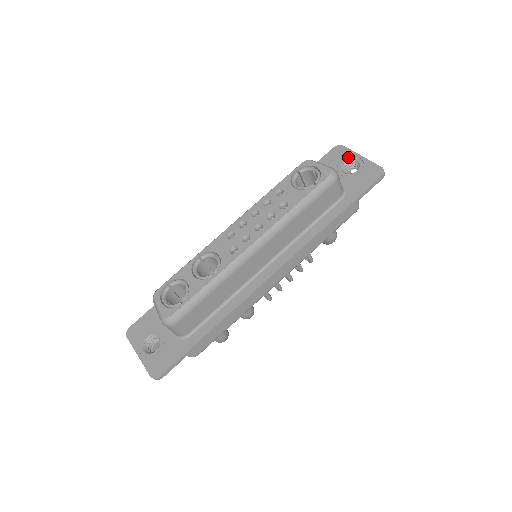
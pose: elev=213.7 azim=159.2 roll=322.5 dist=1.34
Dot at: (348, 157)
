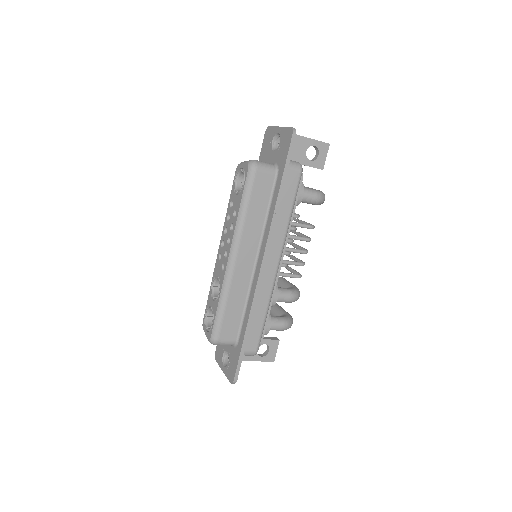
Dot at: (273, 135)
